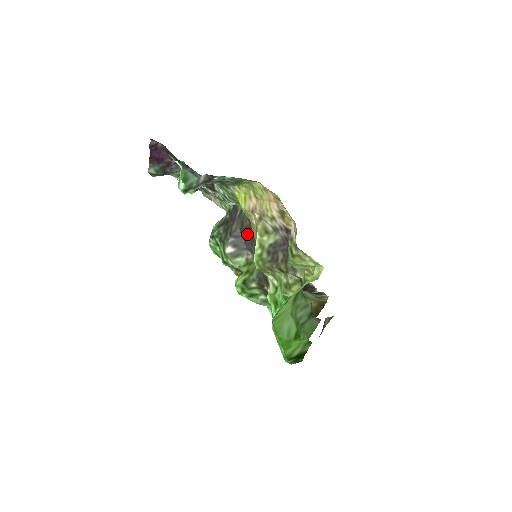
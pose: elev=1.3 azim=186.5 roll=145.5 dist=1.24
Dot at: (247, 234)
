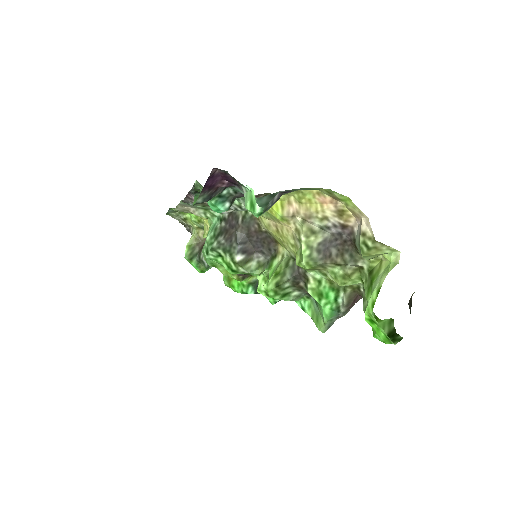
Dot at: (256, 238)
